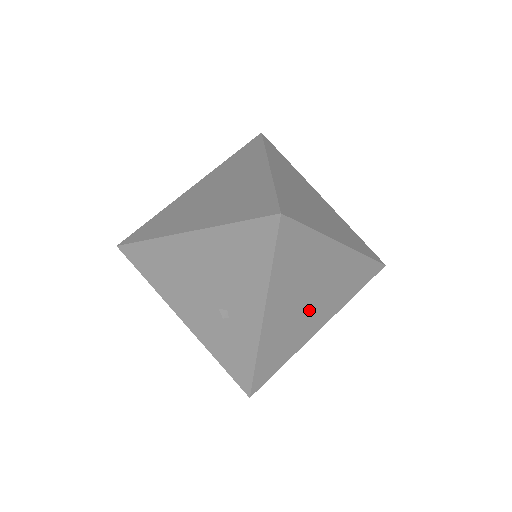
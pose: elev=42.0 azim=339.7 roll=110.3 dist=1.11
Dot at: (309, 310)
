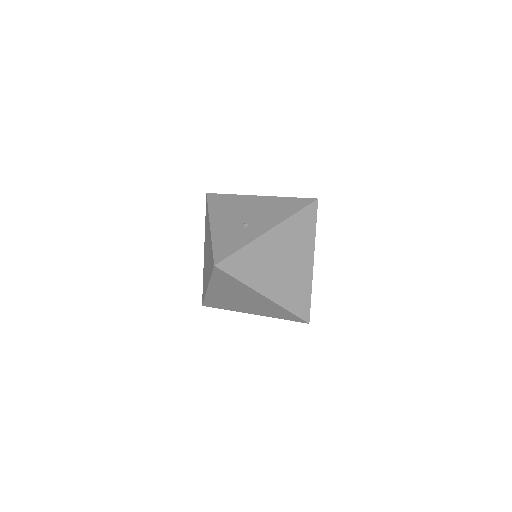
Dot at: (276, 270)
